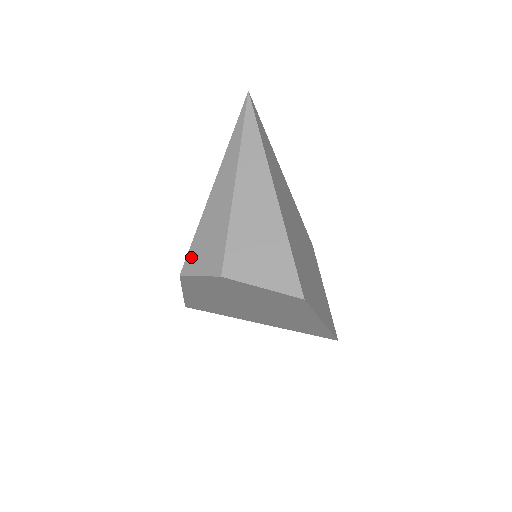
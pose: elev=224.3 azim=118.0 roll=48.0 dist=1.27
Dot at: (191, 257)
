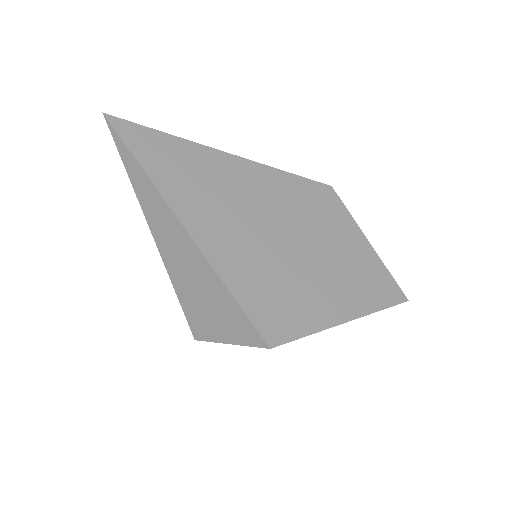
Dot at: occluded
